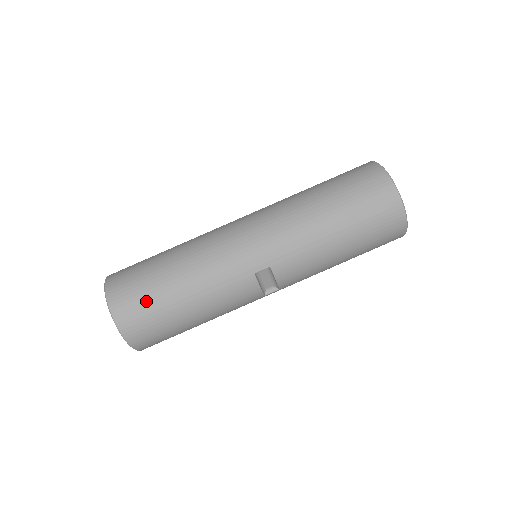
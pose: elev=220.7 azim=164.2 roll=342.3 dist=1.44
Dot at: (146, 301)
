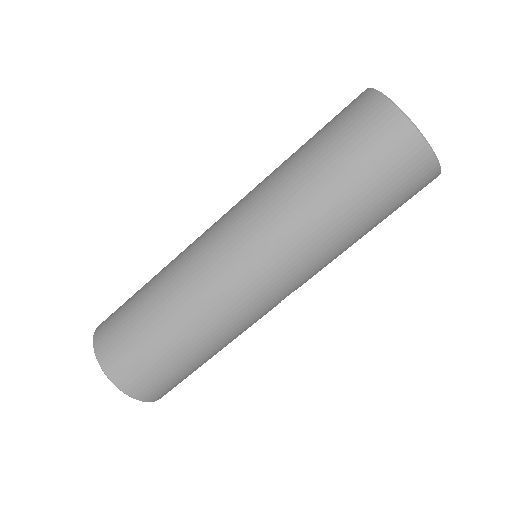
Dot at: (174, 378)
